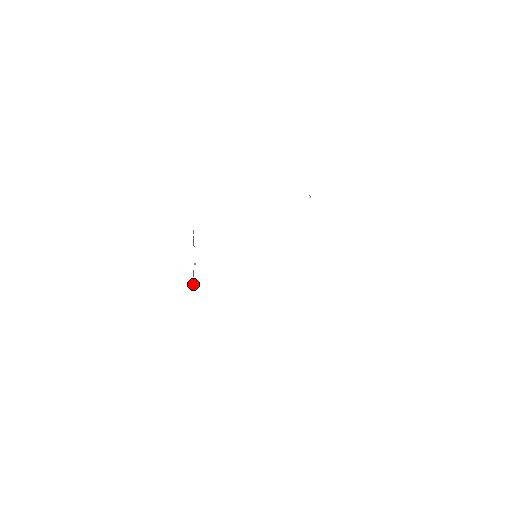
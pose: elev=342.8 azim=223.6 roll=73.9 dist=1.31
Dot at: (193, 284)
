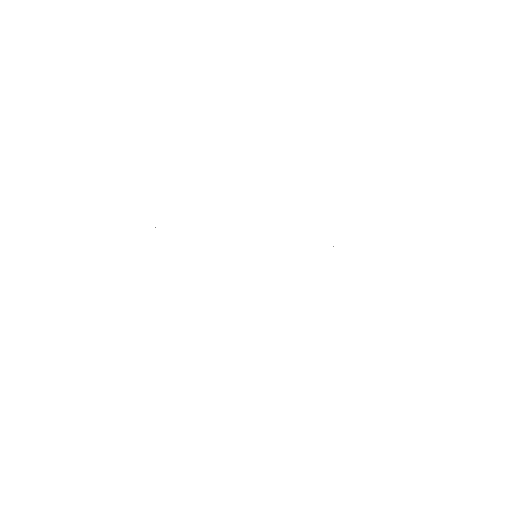
Dot at: occluded
